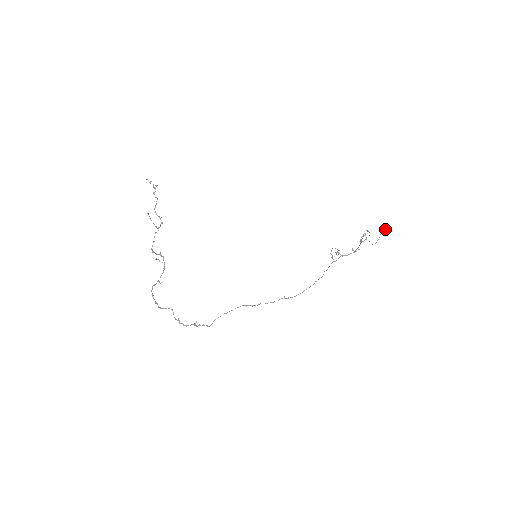
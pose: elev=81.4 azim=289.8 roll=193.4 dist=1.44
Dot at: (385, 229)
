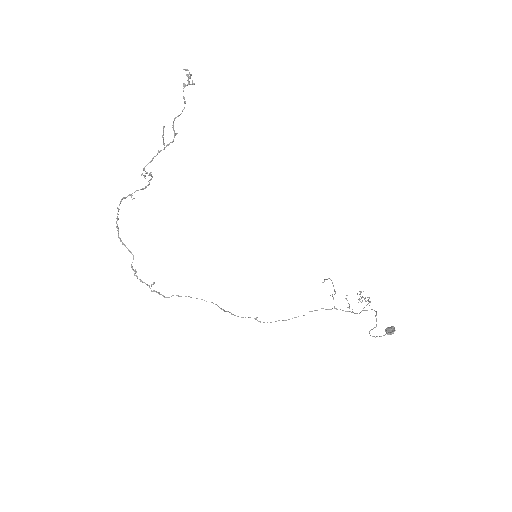
Dot at: (392, 332)
